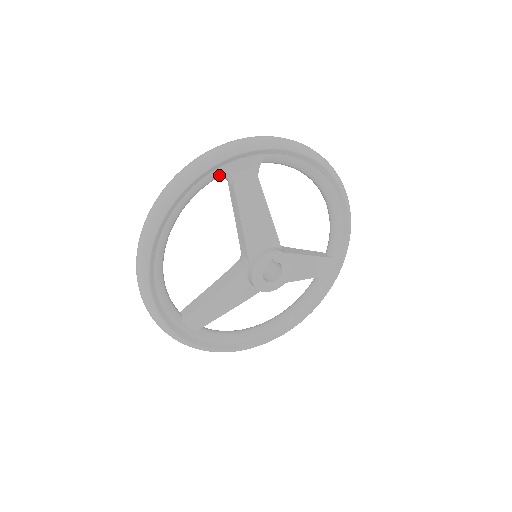
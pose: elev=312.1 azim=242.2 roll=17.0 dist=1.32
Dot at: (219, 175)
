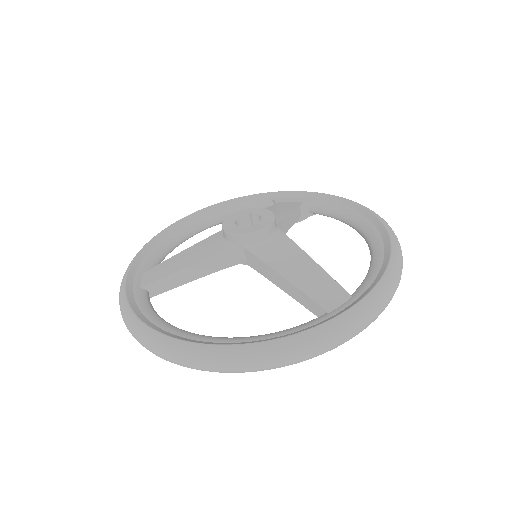
Dot at: (272, 204)
